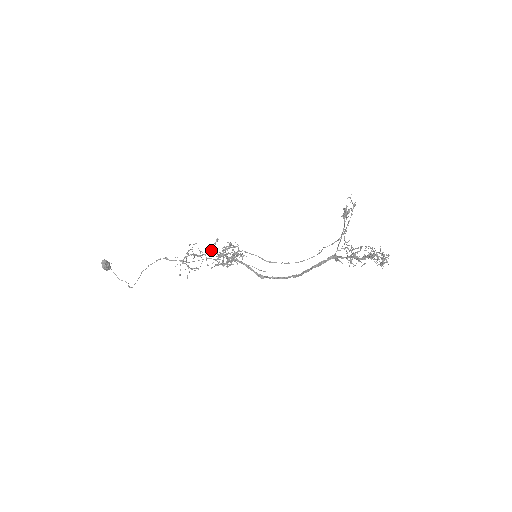
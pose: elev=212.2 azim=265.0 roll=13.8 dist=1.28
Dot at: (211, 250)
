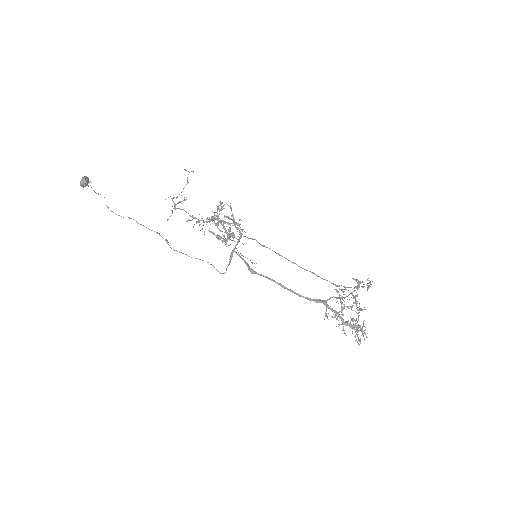
Dot at: (212, 219)
